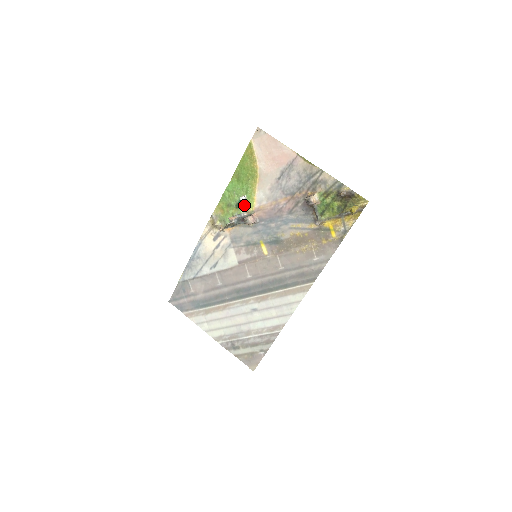
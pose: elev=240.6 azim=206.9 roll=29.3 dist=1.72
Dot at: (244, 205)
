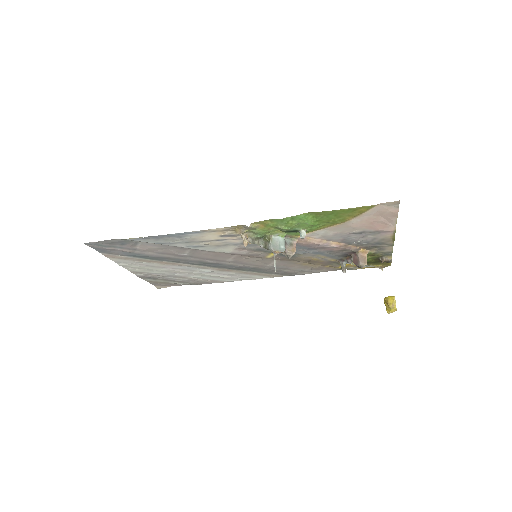
Dot at: (295, 233)
